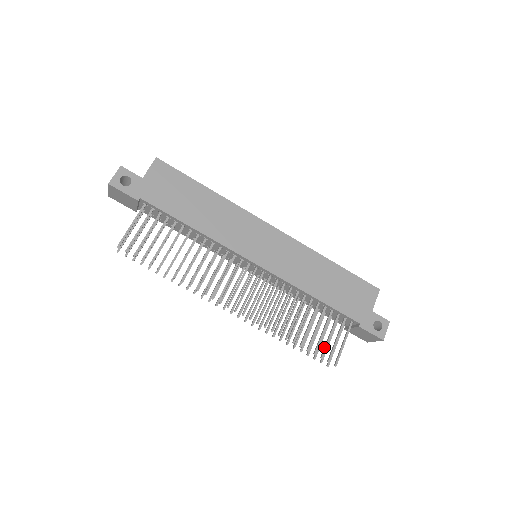
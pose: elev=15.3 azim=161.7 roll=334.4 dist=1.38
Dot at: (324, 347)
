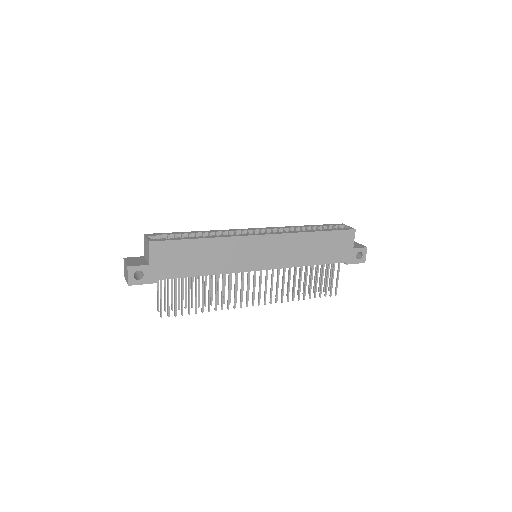
Dot at: (325, 289)
